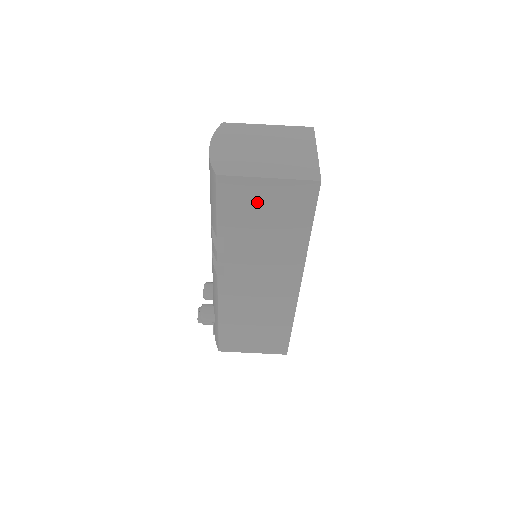
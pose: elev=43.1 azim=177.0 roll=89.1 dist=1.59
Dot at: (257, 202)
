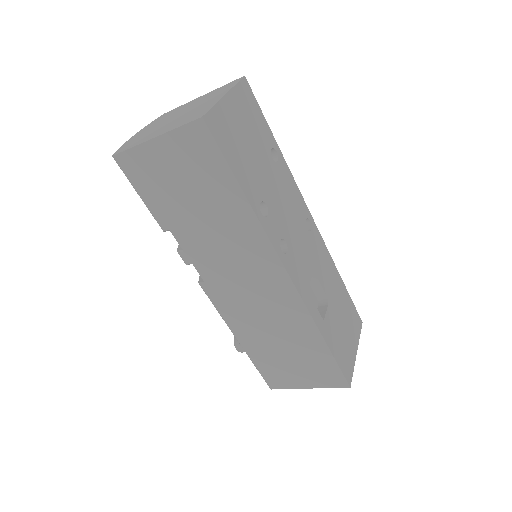
Dot at: (166, 174)
